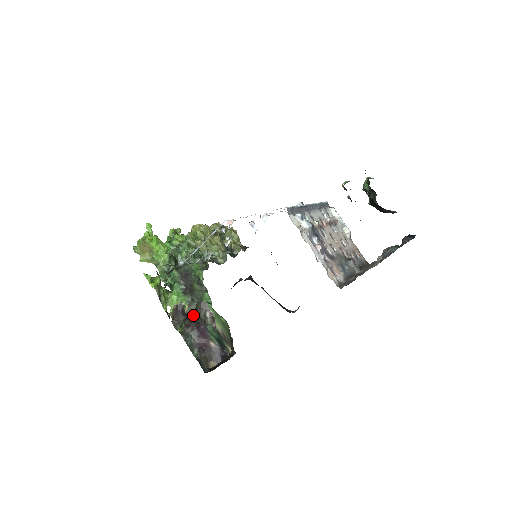
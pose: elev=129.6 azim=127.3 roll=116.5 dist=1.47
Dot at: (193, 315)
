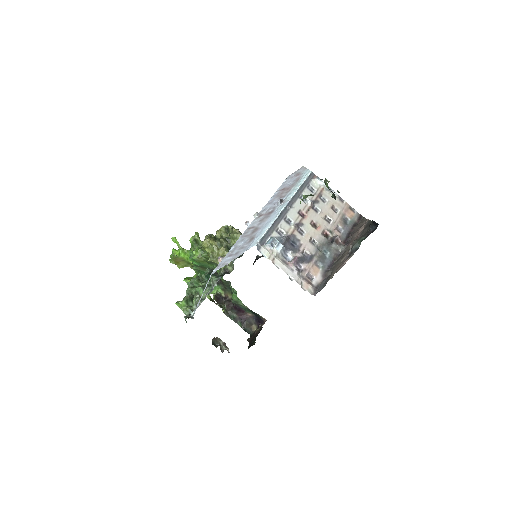
Dot at: (230, 296)
